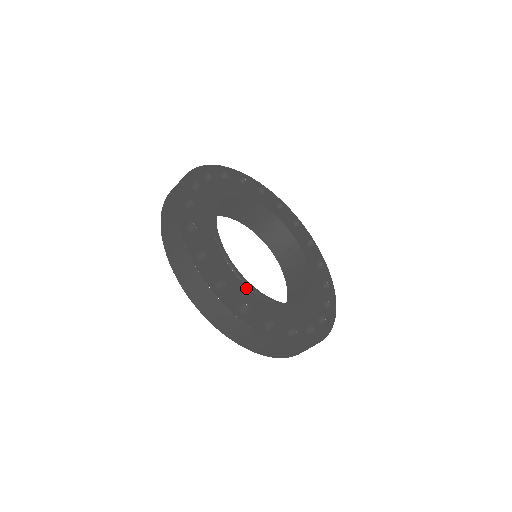
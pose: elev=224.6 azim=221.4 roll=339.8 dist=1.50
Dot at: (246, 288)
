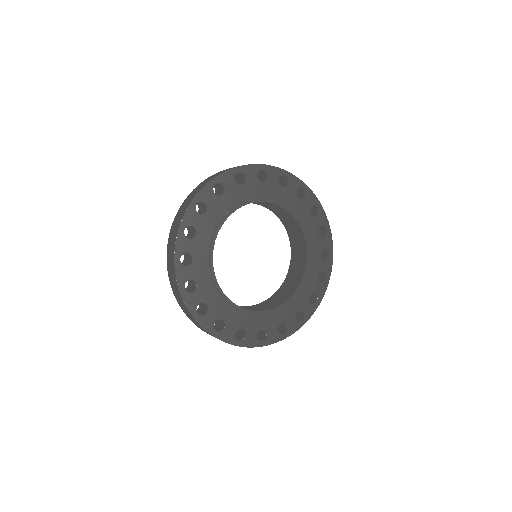
Dot at: (288, 304)
